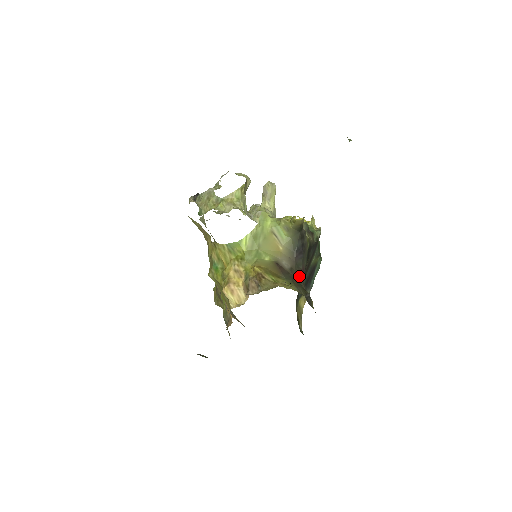
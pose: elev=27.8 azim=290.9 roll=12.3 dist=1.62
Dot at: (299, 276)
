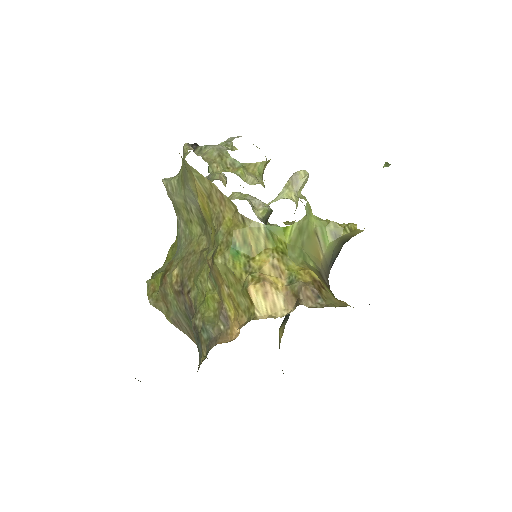
Dot at: occluded
